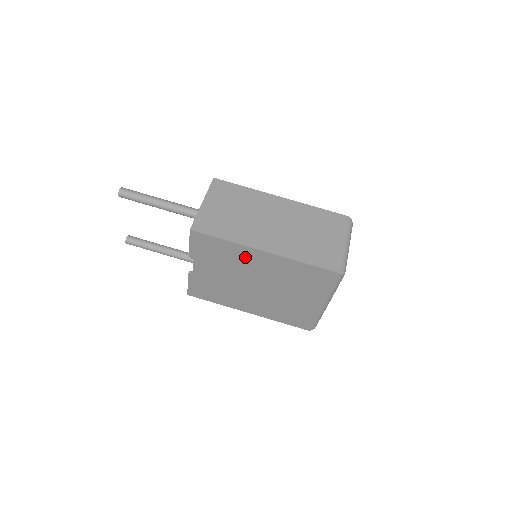
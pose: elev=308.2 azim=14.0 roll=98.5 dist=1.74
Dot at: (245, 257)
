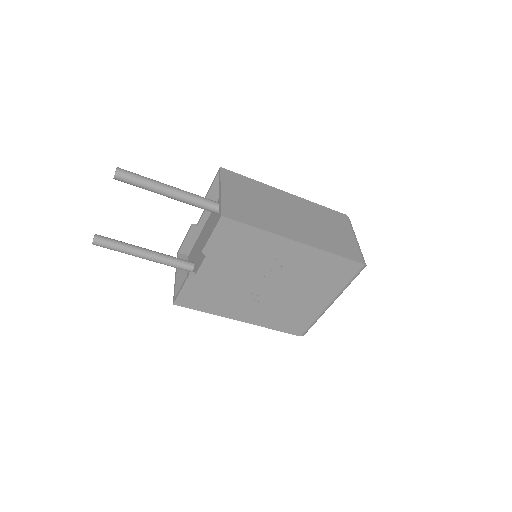
Dot at: (272, 250)
